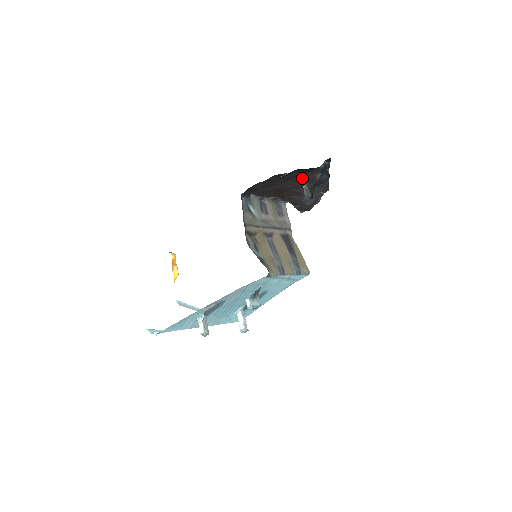
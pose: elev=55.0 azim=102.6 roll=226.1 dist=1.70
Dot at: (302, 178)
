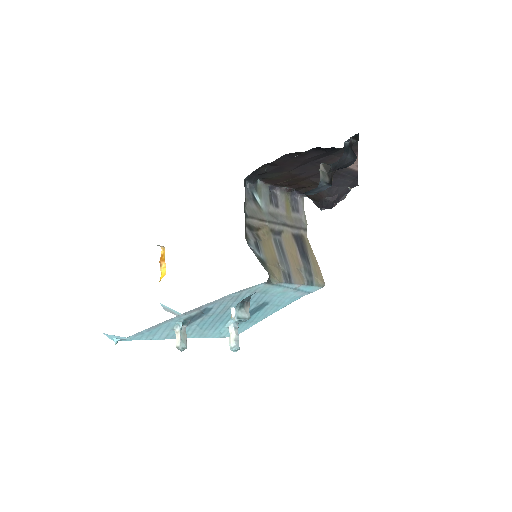
Dot at: occluded
